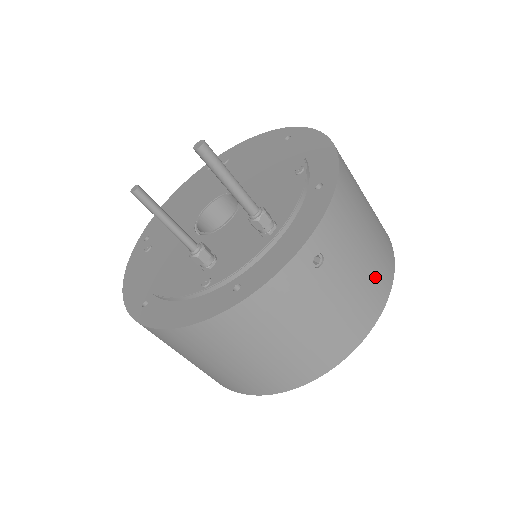
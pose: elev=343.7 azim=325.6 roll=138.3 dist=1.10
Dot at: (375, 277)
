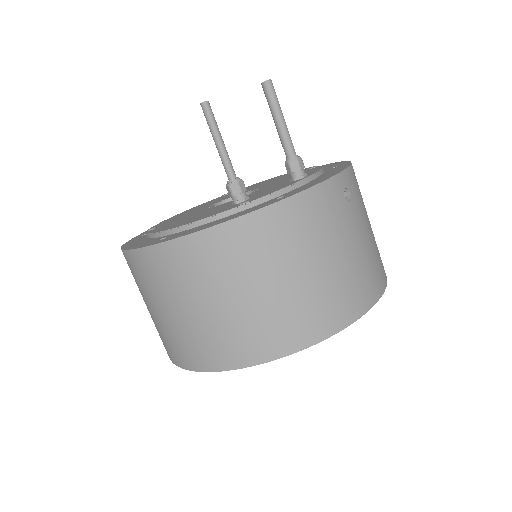
Dot at: (378, 254)
